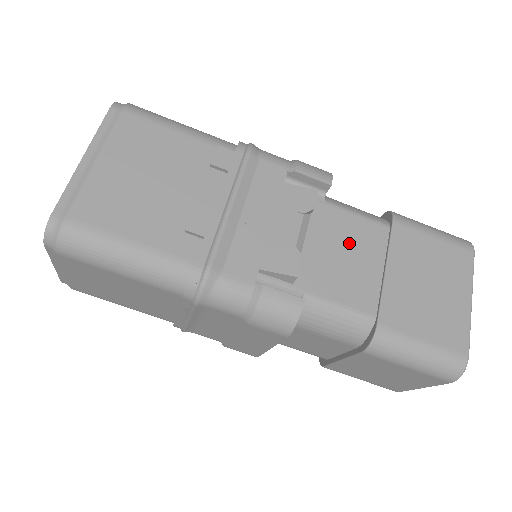
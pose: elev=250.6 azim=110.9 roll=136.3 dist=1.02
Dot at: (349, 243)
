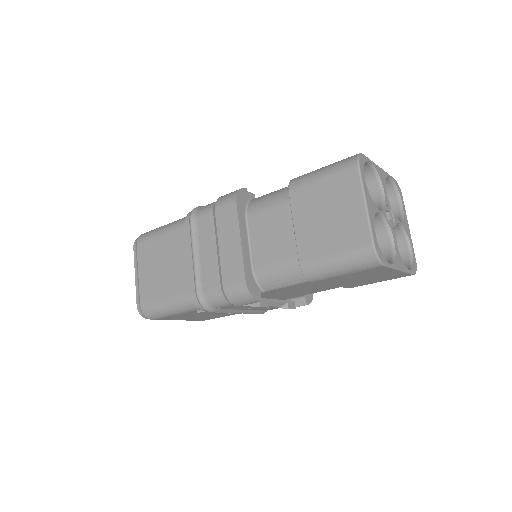
Dot at: (299, 289)
